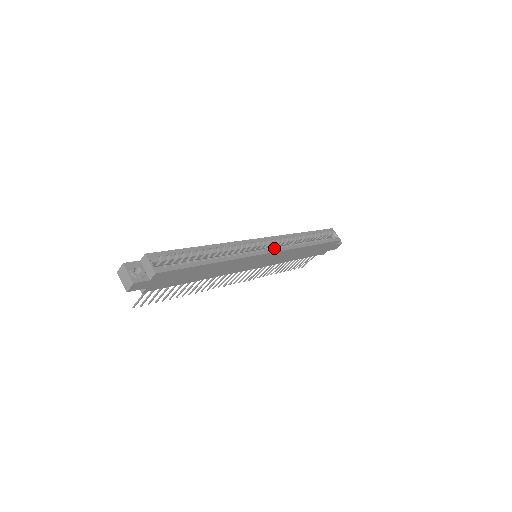
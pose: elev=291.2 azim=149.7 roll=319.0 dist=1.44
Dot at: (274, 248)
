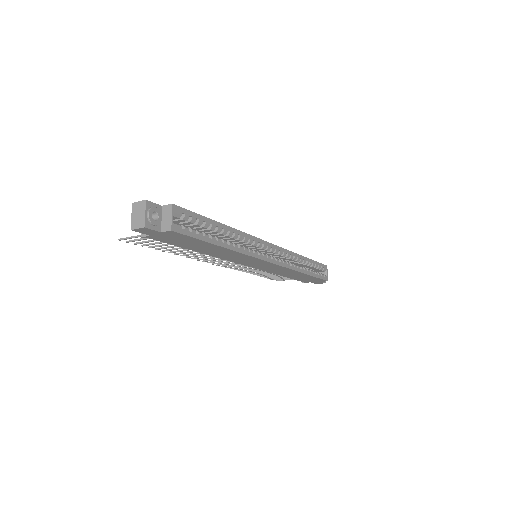
Dot at: (277, 260)
